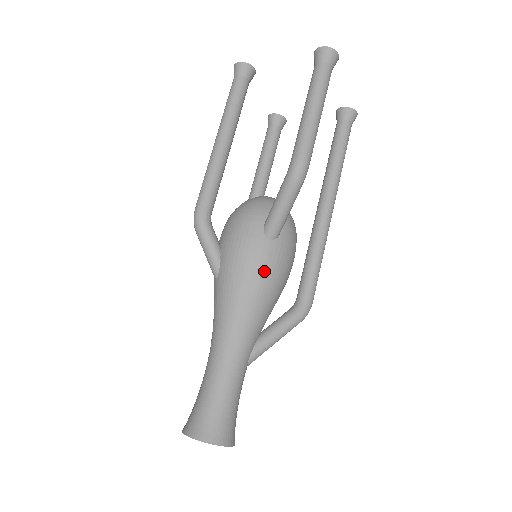
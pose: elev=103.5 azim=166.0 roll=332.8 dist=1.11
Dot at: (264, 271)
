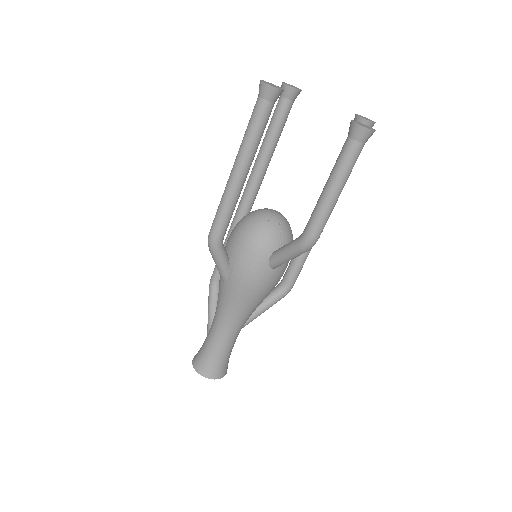
Dot at: (264, 289)
